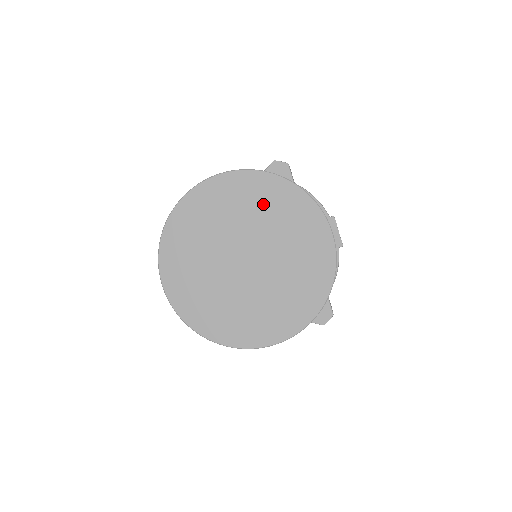
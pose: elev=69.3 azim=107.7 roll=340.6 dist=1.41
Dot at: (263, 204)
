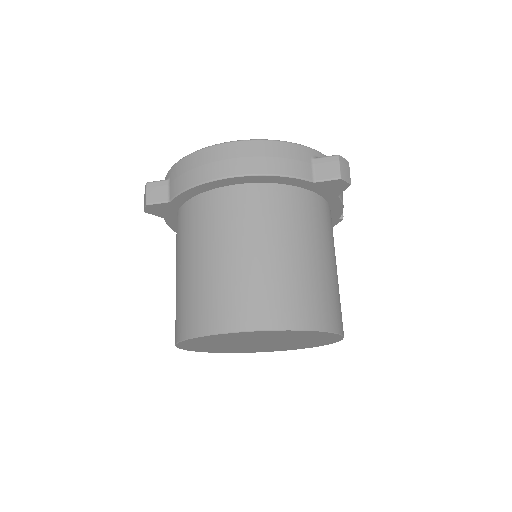
Dot at: (306, 337)
